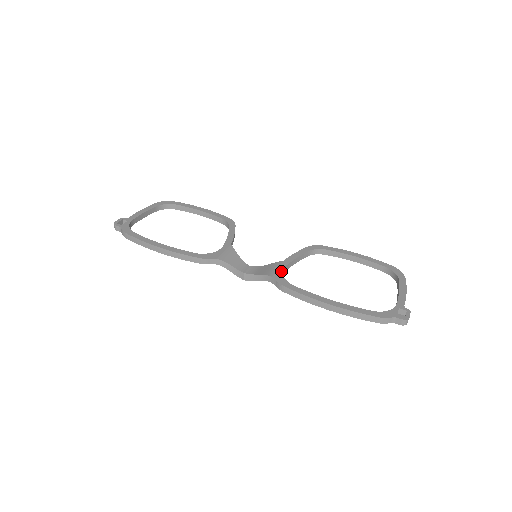
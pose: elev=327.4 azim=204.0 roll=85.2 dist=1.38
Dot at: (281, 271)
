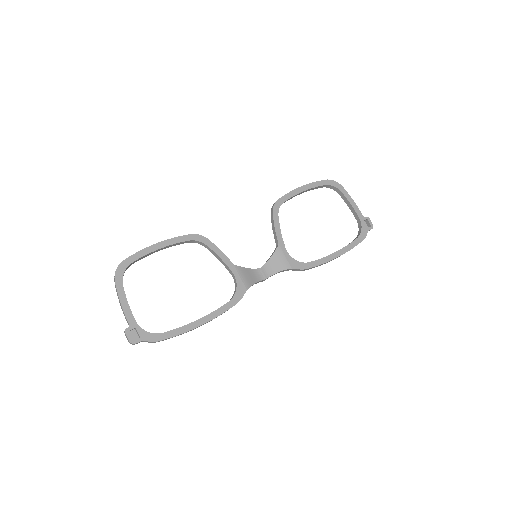
Dot at: (290, 257)
